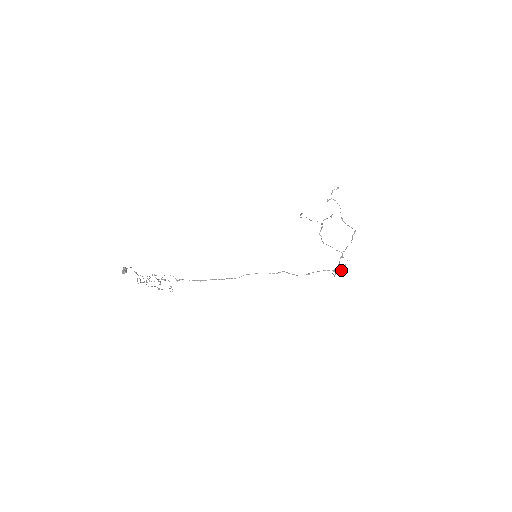
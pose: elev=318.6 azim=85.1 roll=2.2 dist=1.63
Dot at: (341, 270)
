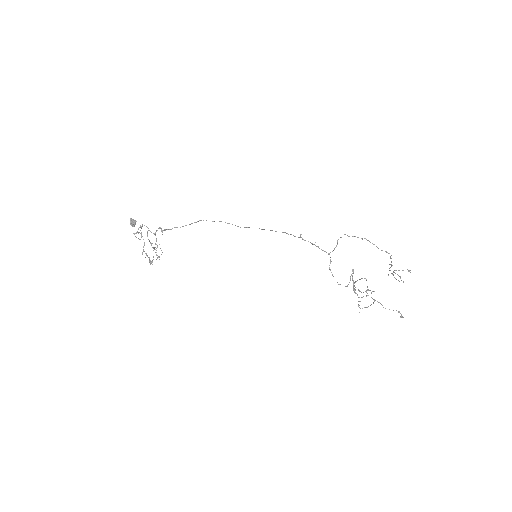
Dot at: (354, 289)
